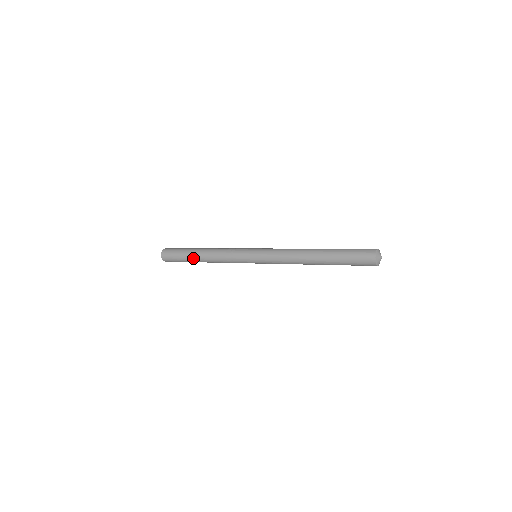
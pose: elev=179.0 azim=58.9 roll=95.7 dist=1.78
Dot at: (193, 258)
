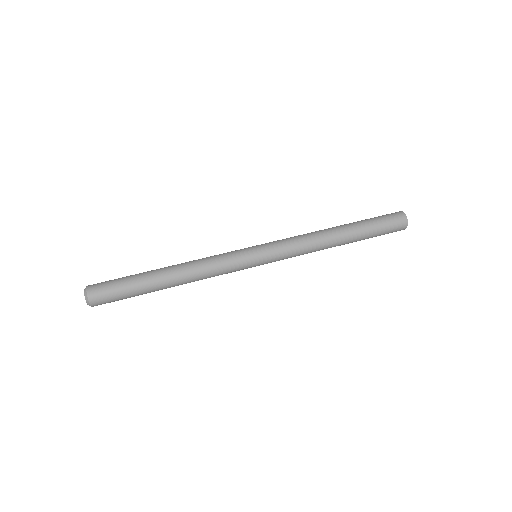
Dot at: occluded
